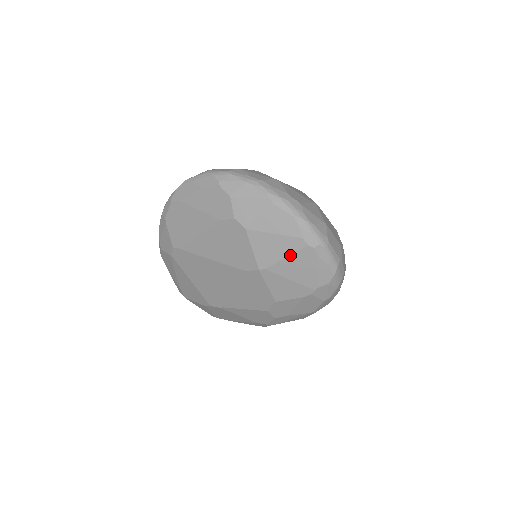
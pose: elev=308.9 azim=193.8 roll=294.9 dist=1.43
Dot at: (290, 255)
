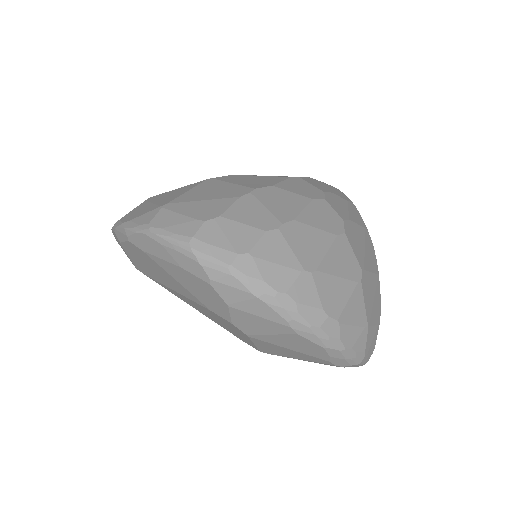
Dot at: (307, 360)
